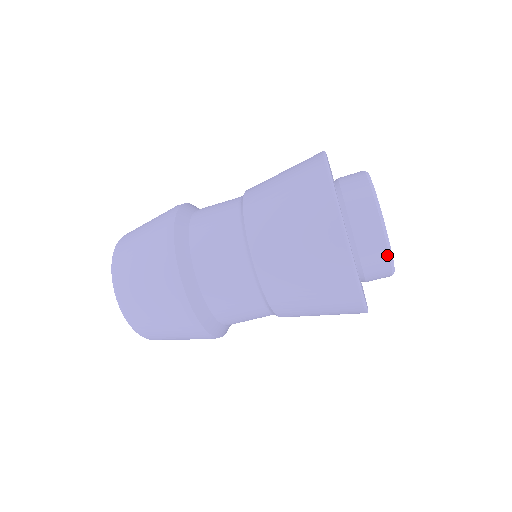
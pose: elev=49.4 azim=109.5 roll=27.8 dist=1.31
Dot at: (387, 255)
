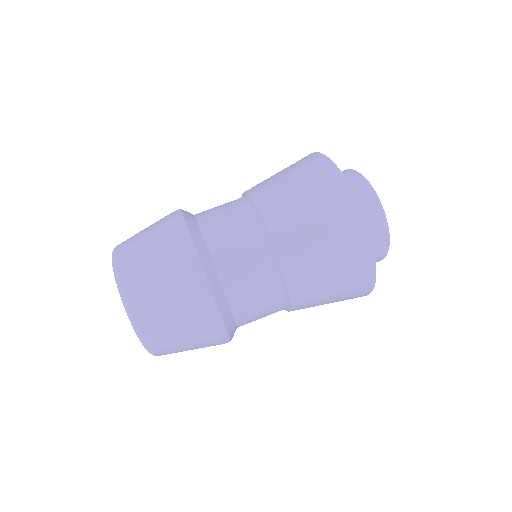
Dot at: (363, 179)
